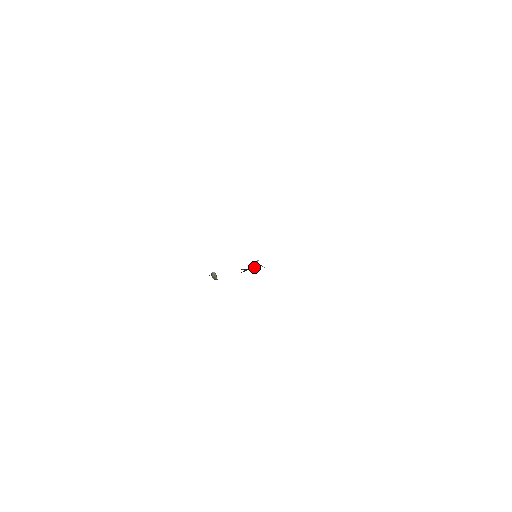
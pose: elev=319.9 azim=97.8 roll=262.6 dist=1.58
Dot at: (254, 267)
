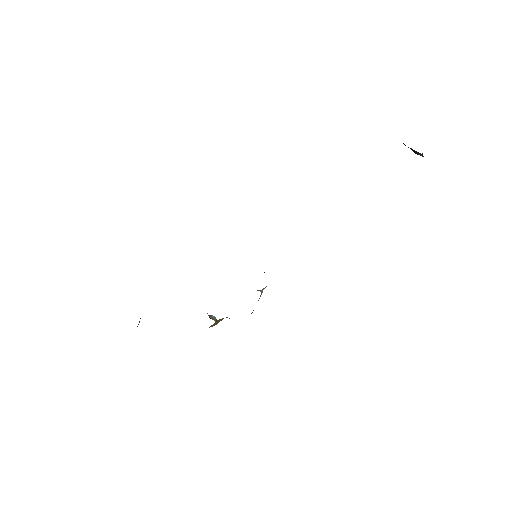
Dot at: (260, 290)
